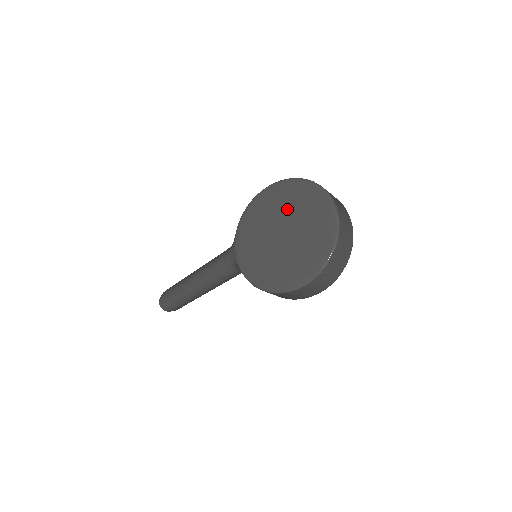
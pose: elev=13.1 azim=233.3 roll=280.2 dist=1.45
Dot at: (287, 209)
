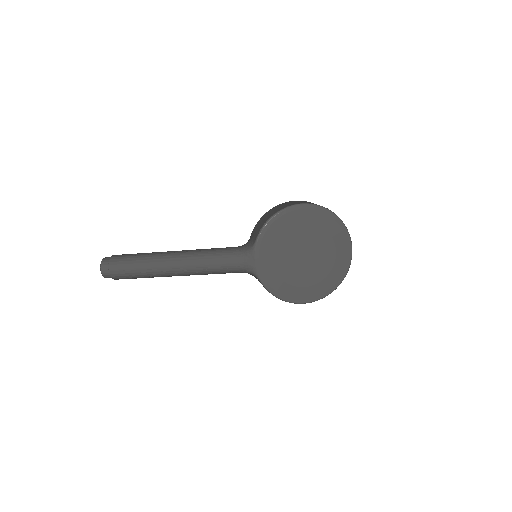
Dot at: (311, 234)
